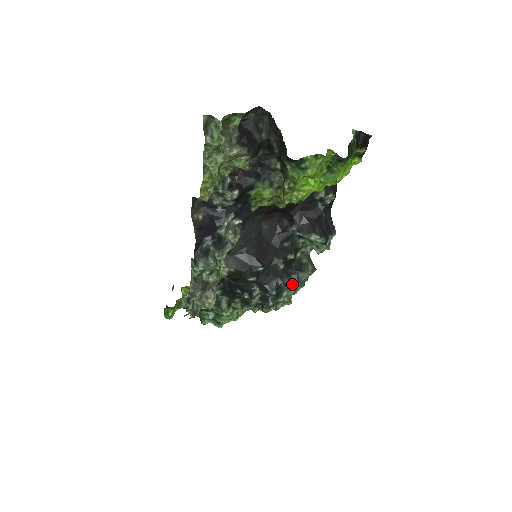
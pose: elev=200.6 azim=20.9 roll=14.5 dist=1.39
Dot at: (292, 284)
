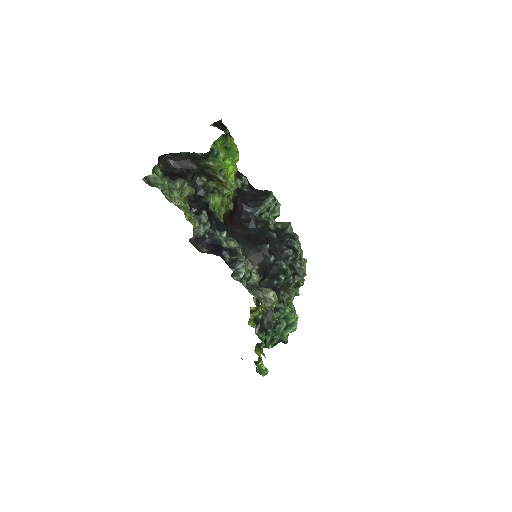
Dot at: (292, 238)
